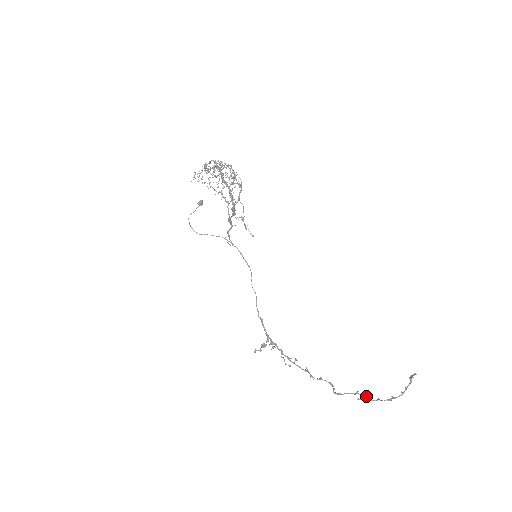
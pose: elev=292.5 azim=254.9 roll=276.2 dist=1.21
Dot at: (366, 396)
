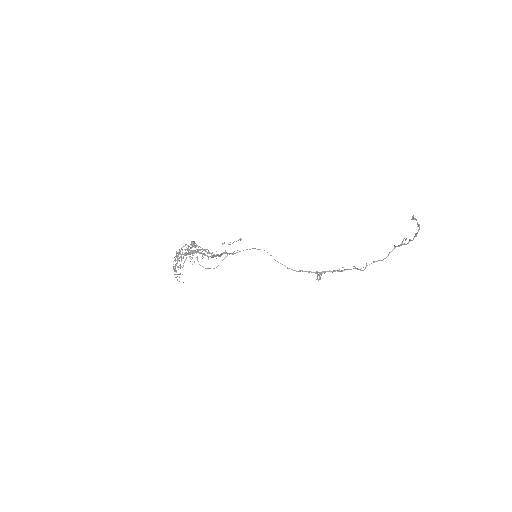
Dot at: (401, 244)
